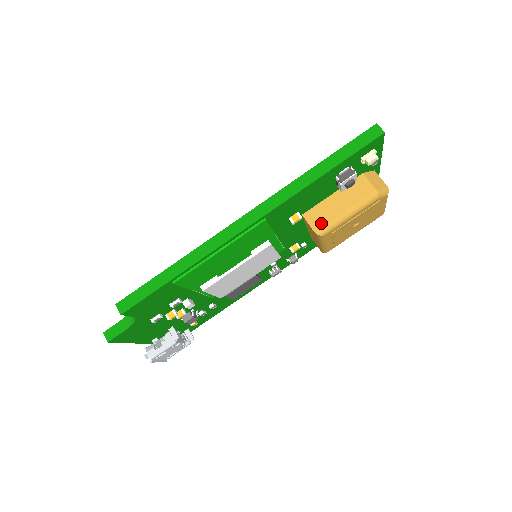
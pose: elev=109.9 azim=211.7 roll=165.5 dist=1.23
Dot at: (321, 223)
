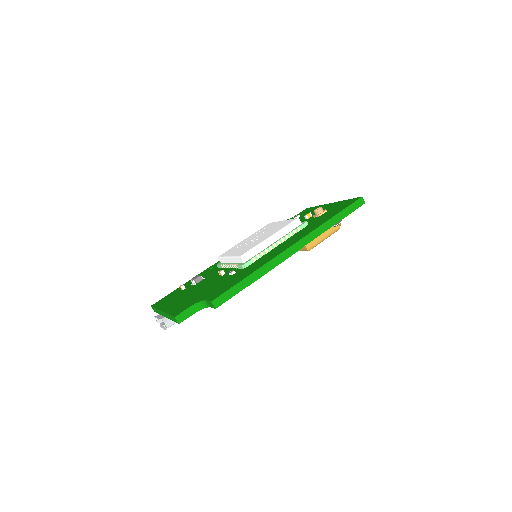
Dot at: (311, 243)
